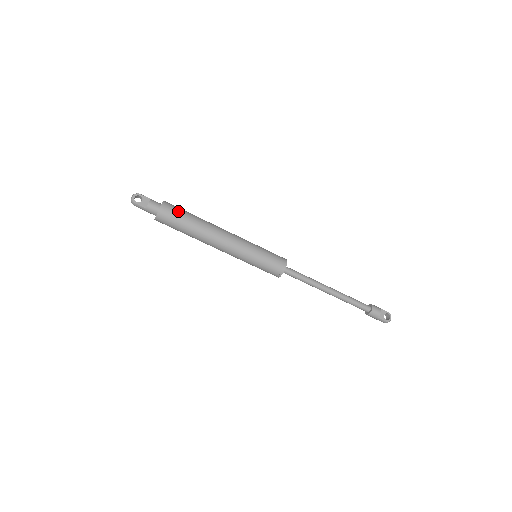
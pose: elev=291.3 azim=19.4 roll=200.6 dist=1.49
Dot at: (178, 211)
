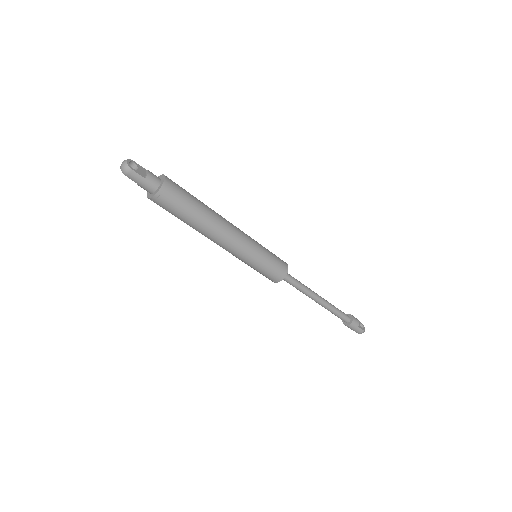
Dot at: (182, 188)
